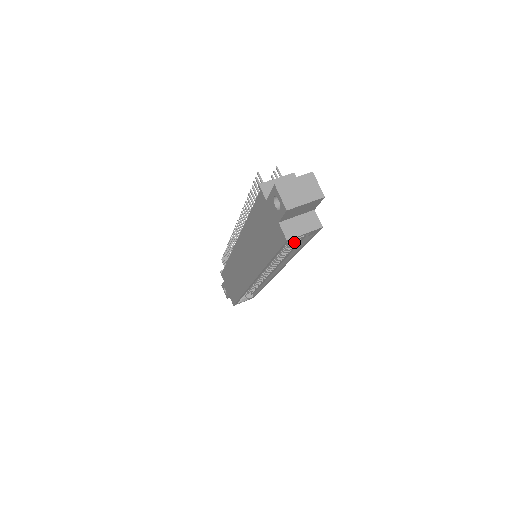
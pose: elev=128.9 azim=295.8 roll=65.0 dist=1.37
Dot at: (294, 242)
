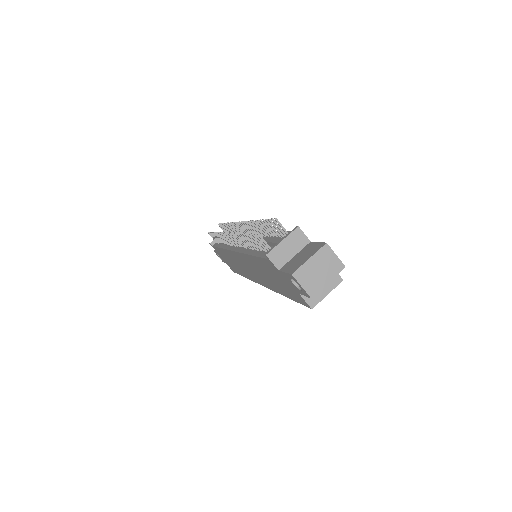
Dot at: occluded
